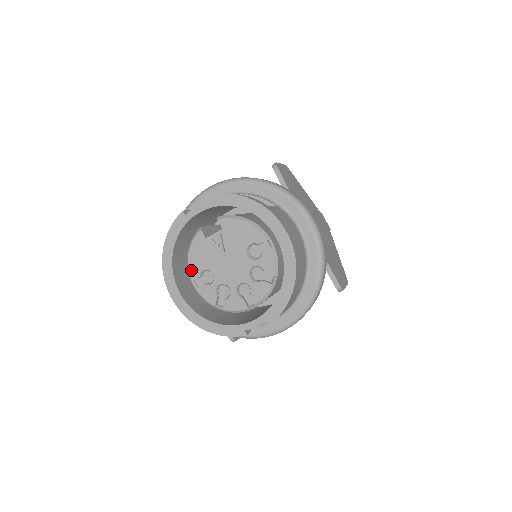
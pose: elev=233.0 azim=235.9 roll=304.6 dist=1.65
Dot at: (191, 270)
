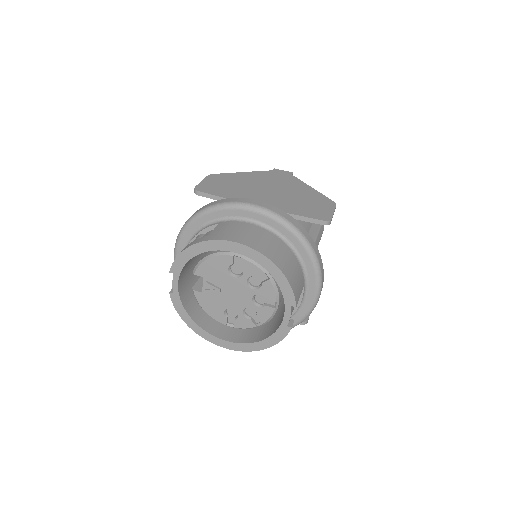
Dot at: (218, 319)
